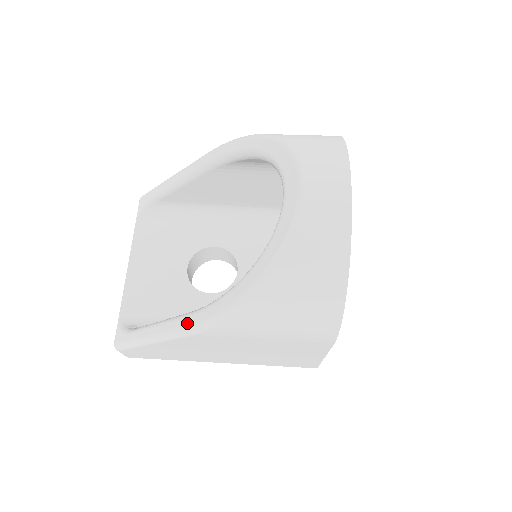
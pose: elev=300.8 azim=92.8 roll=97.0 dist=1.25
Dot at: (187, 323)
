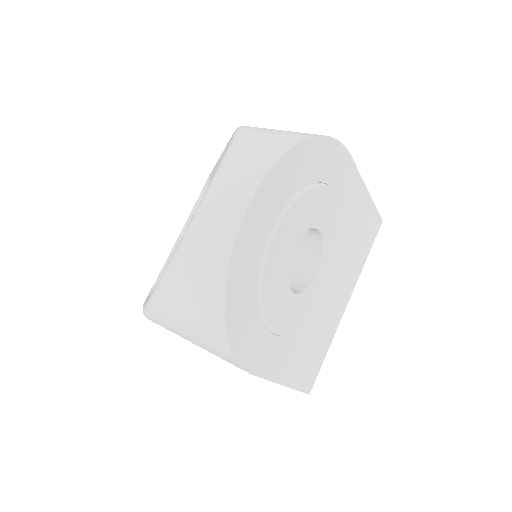
Dot at: (144, 305)
